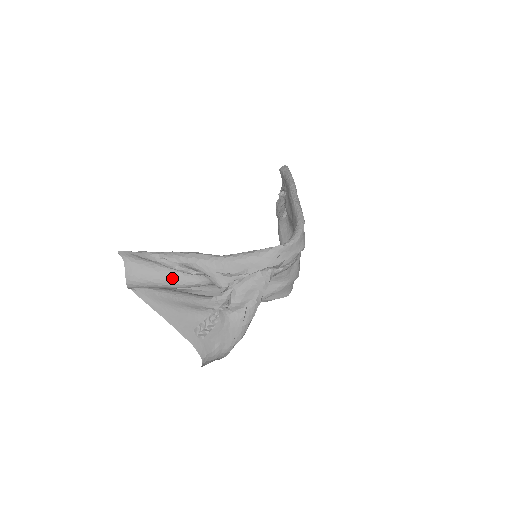
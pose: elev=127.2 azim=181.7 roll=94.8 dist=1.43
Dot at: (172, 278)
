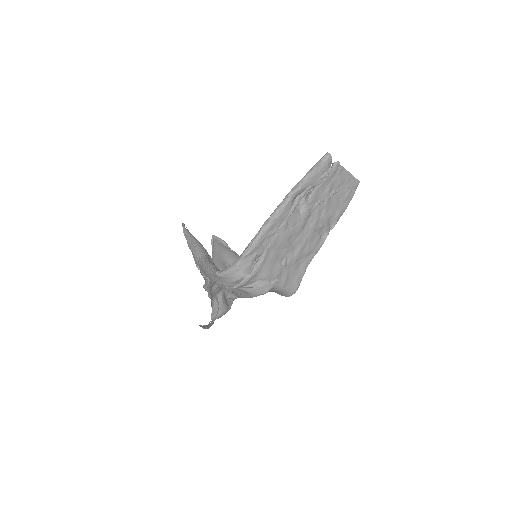
Dot at: occluded
